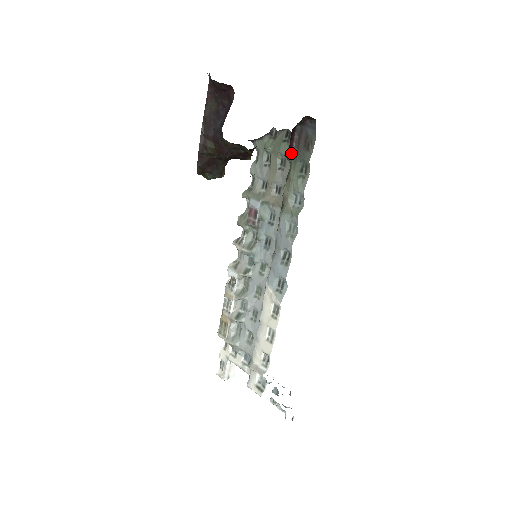
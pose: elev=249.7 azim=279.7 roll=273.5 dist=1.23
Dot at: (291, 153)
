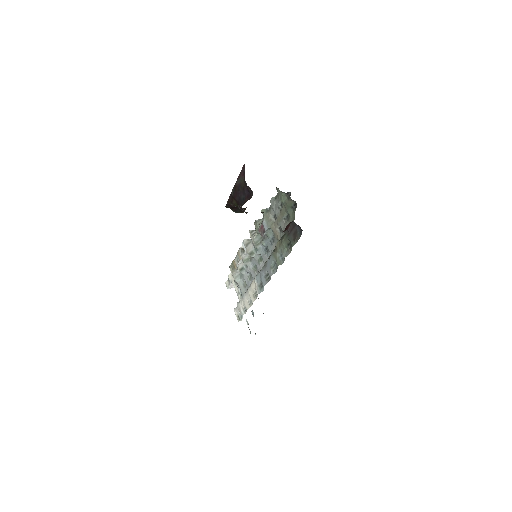
Dot at: (286, 231)
